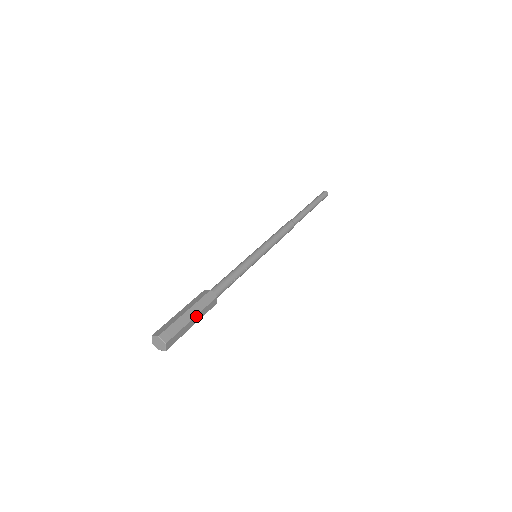
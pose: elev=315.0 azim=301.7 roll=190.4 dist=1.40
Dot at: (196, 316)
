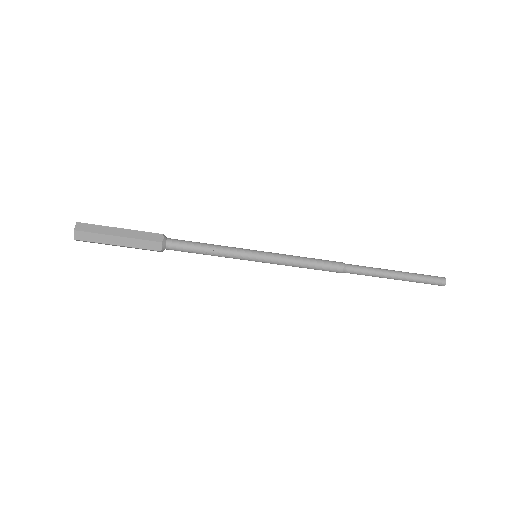
Dot at: (125, 238)
